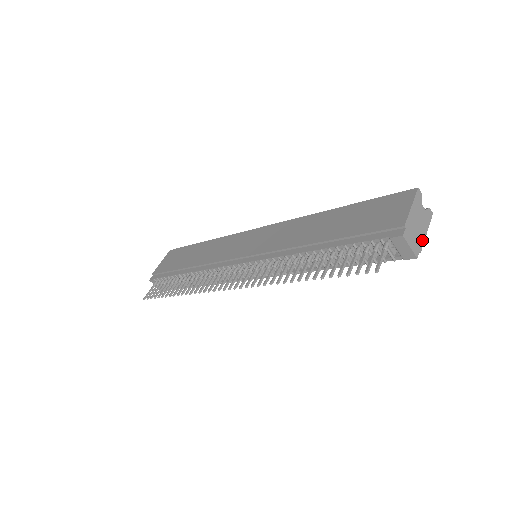
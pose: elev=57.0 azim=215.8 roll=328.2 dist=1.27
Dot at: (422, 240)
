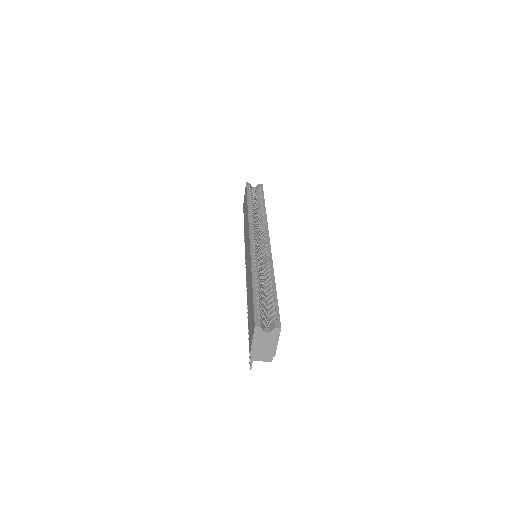
Dot at: (274, 350)
